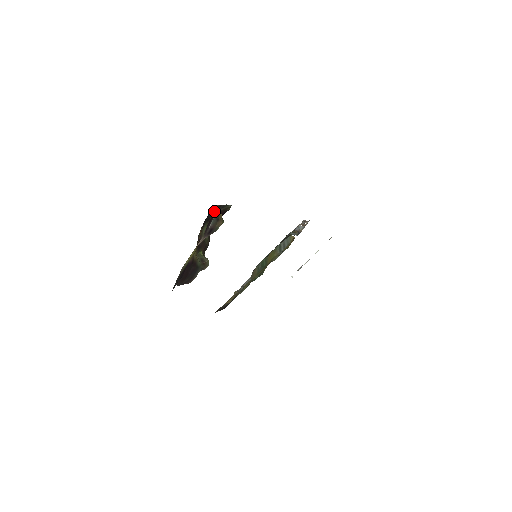
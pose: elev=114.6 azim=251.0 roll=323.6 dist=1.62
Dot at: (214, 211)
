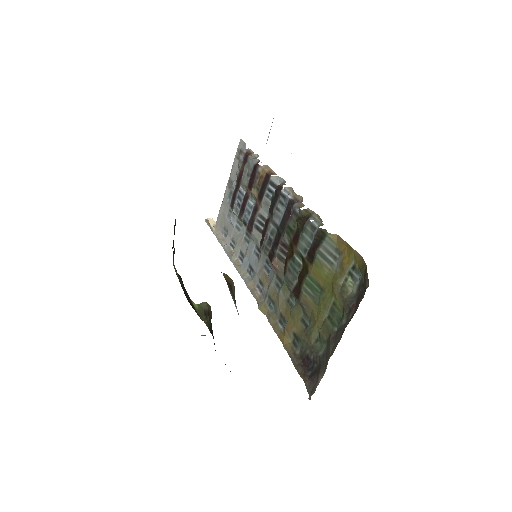
Dot at: occluded
